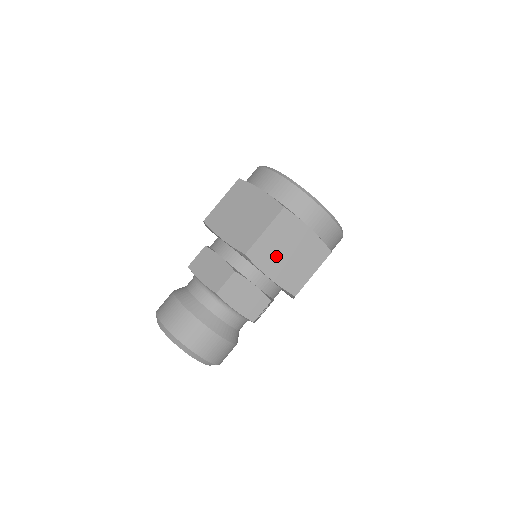
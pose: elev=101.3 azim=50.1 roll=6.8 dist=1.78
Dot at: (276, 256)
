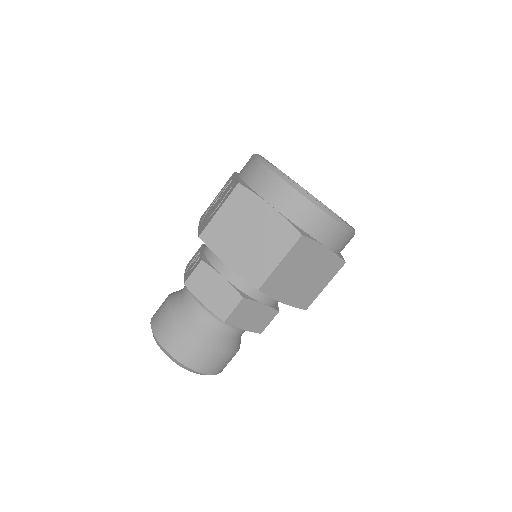
Dot at: (290, 282)
